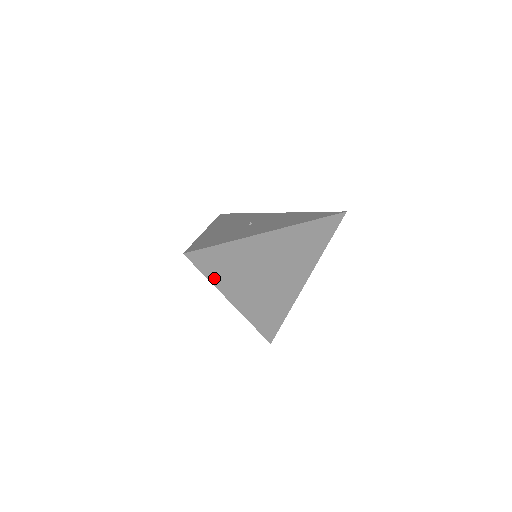
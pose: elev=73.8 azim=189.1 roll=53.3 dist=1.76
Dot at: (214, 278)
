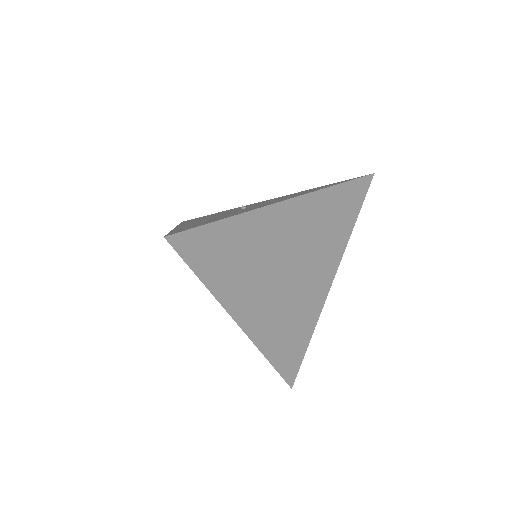
Dot at: (213, 282)
